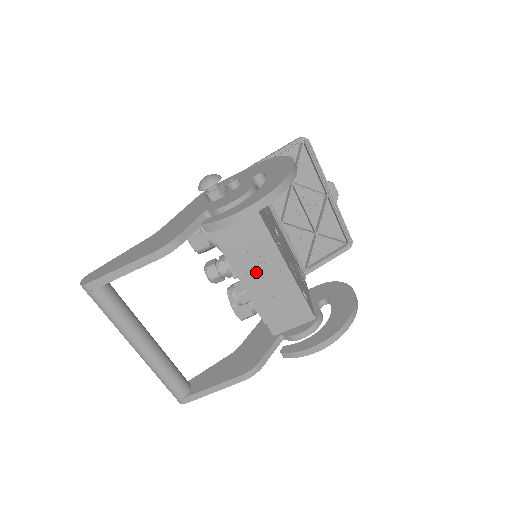
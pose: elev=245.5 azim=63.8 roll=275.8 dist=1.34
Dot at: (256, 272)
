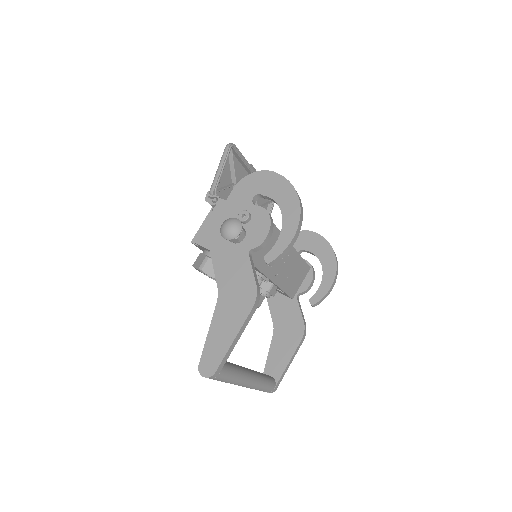
Dot at: (279, 267)
